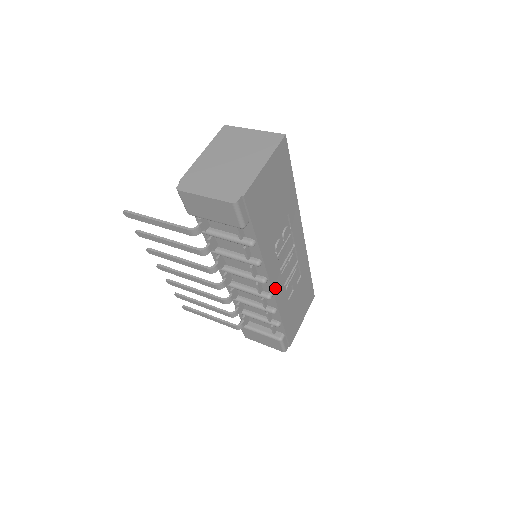
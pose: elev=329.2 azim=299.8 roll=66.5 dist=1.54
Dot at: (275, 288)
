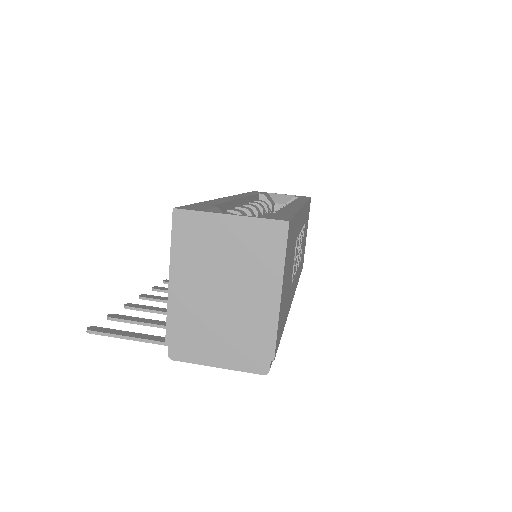
Dot at: occluded
